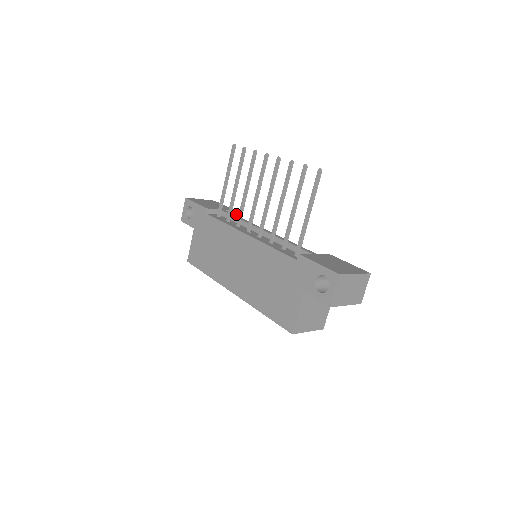
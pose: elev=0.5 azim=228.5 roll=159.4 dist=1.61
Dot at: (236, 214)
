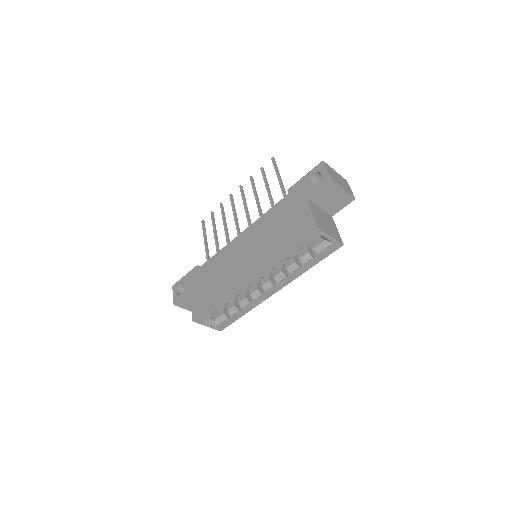
Dot at: occluded
